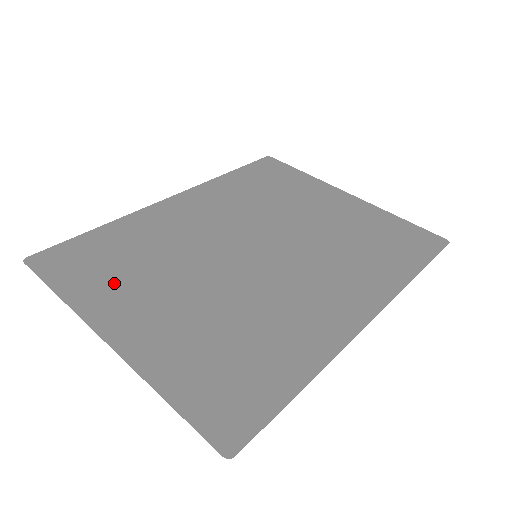
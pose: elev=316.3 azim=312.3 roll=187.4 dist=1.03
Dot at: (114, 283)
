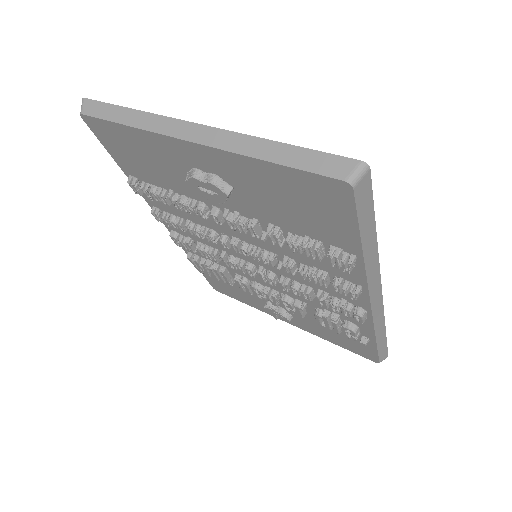
Dot at: occluded
